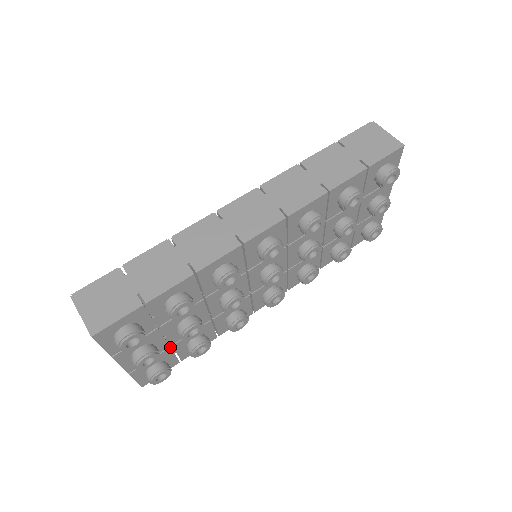
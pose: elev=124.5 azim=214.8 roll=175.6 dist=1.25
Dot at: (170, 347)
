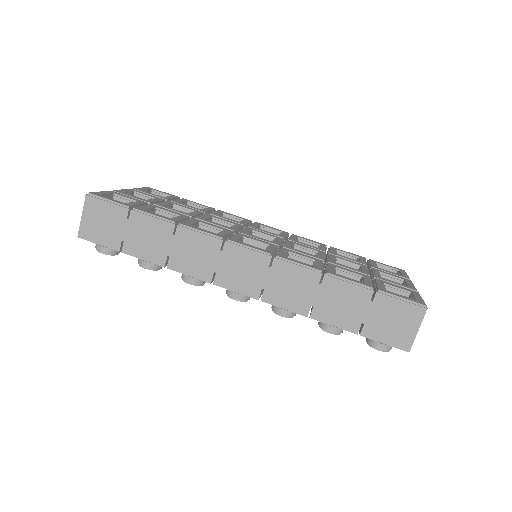
Dot at: occluded
